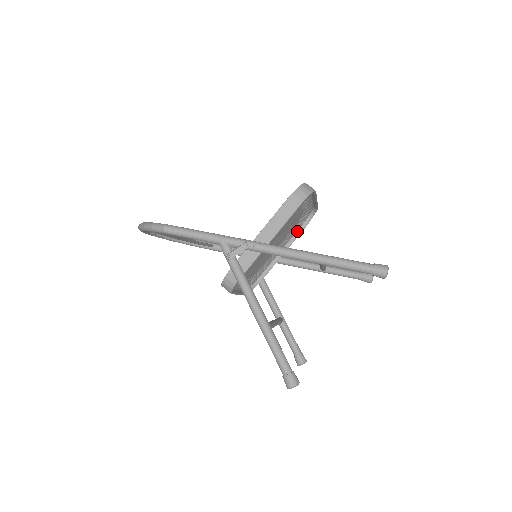
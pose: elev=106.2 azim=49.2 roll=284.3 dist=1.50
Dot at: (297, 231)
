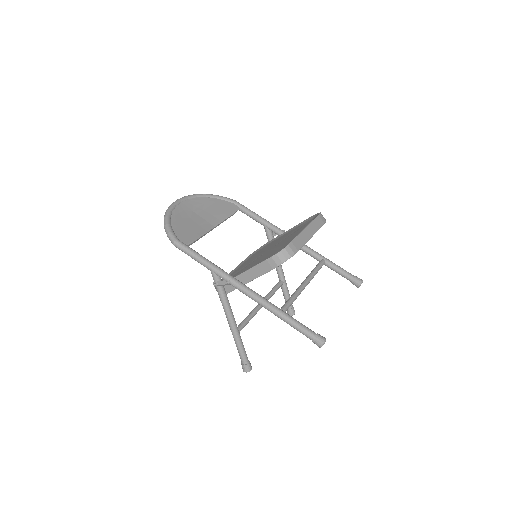
Dot at: occluded
